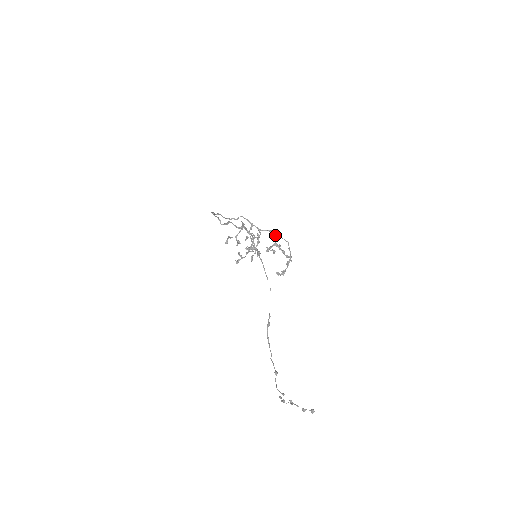
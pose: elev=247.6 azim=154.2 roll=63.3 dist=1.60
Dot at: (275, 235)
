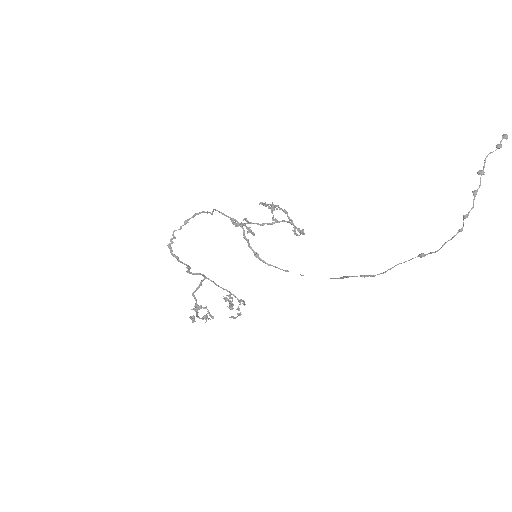
Dot at: (264, 203)
